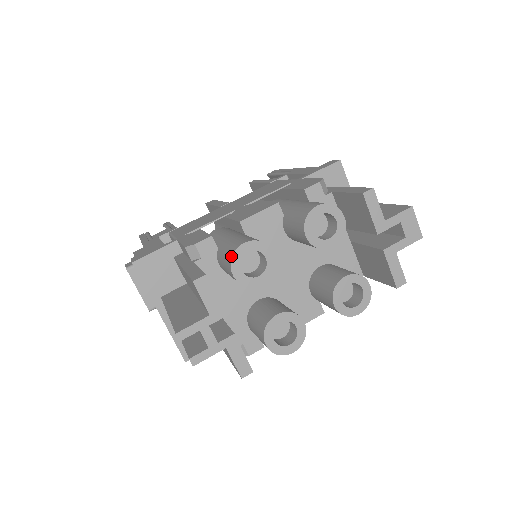
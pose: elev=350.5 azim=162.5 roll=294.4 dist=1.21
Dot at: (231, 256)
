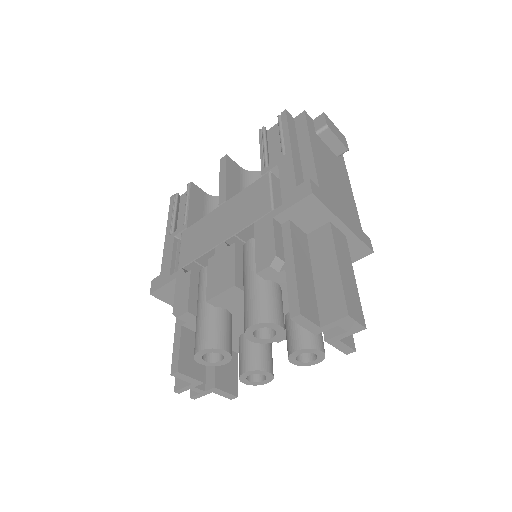
Dot at: (194, 356)
